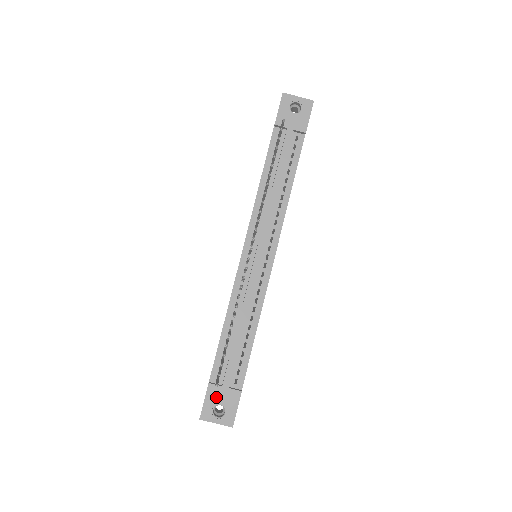
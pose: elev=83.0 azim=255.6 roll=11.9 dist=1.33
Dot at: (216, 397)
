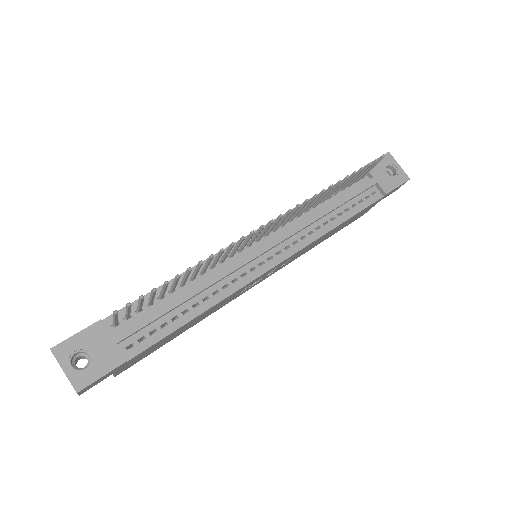
Dot at: (93, 341)
